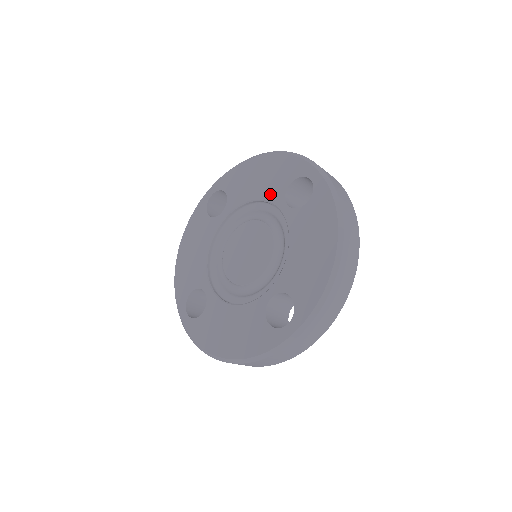
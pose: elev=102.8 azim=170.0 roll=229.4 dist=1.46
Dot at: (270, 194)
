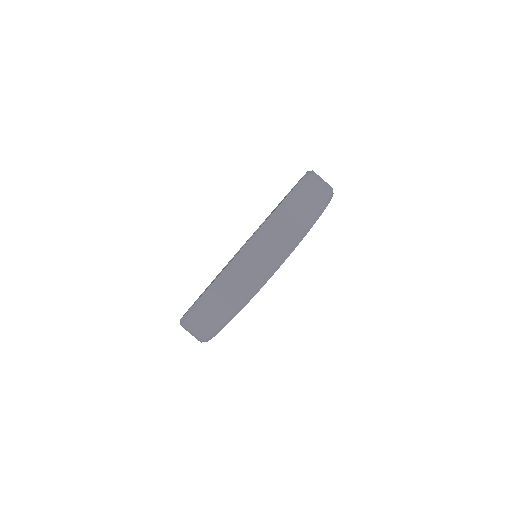
Dot at: occluded
